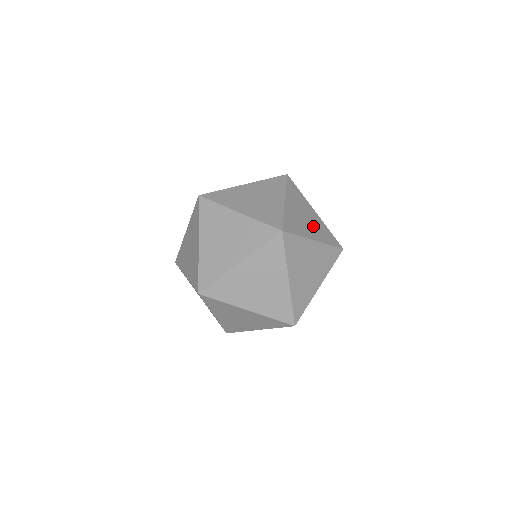
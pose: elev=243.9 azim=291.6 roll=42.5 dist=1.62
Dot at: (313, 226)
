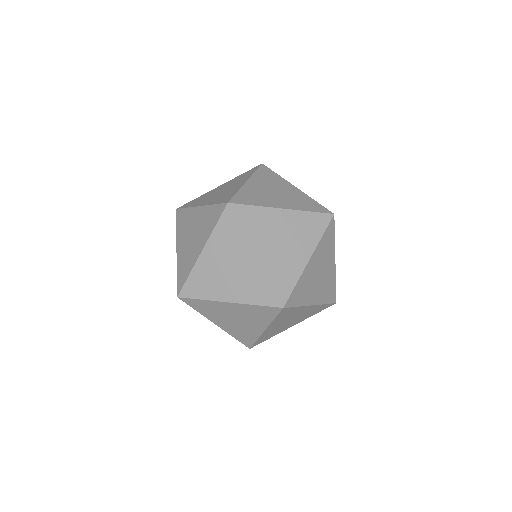
Dot at: (298, 319)
